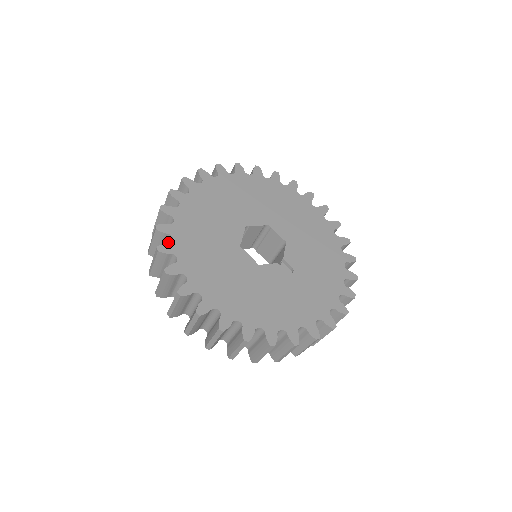
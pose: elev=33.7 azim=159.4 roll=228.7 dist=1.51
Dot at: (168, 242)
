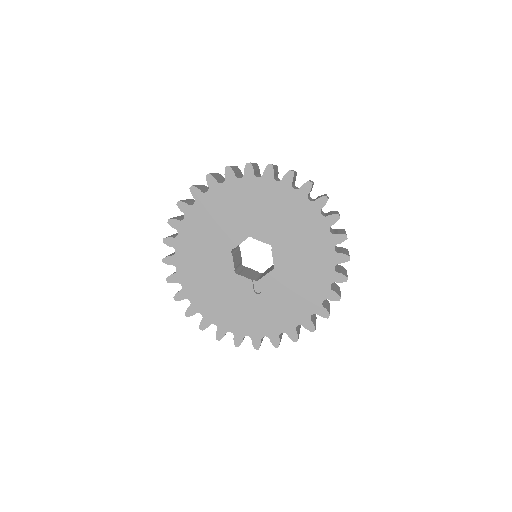
Dot at: occluded
